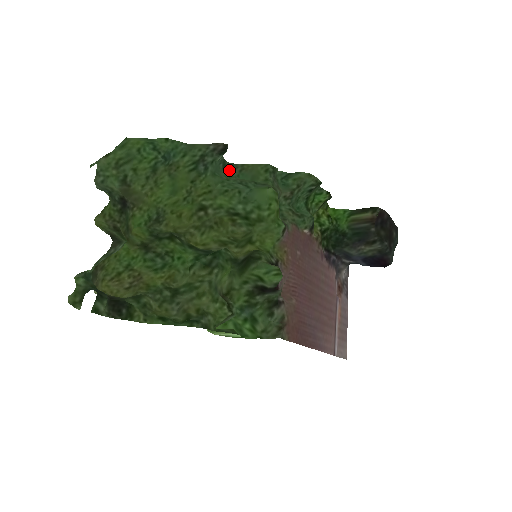
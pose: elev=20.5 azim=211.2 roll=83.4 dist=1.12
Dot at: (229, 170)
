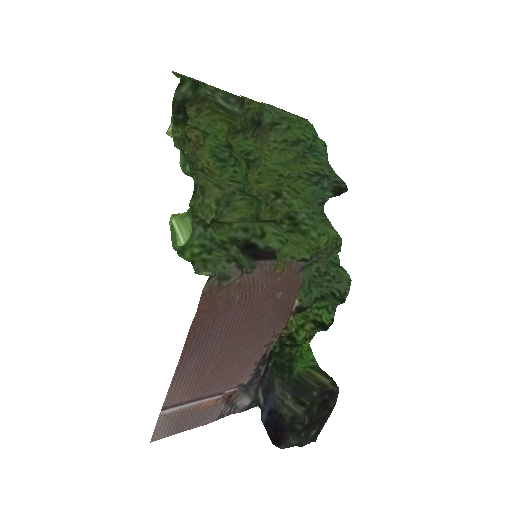
Dot at: (319, 209)
